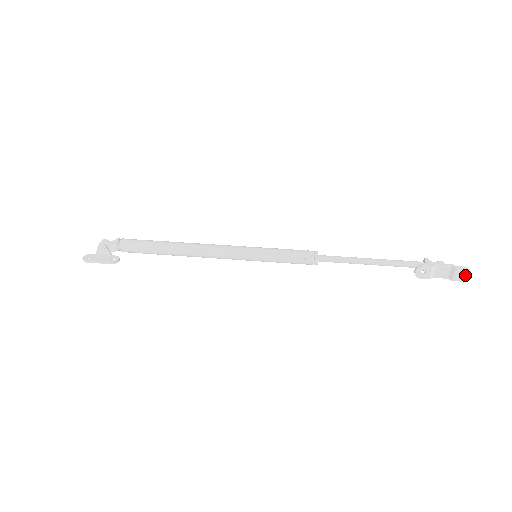
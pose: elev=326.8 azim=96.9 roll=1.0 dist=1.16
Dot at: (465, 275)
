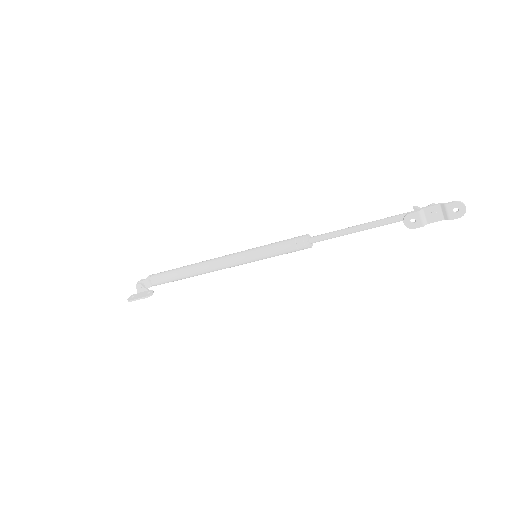
Dot at: (459, 210)
